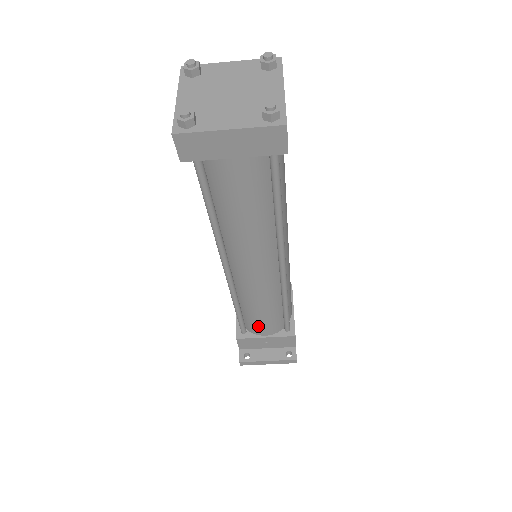
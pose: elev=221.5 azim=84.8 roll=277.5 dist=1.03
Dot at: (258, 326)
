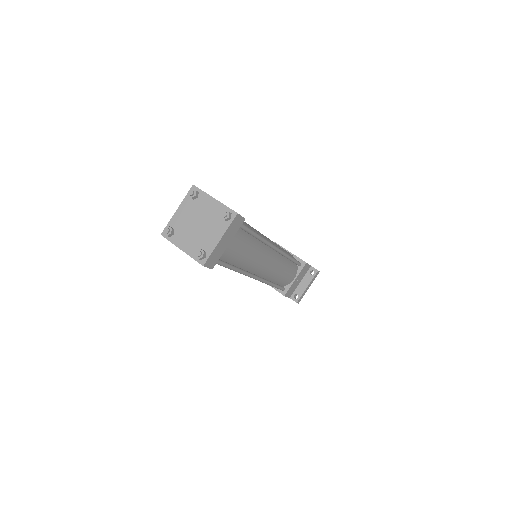
Dot at: (288, 280)
